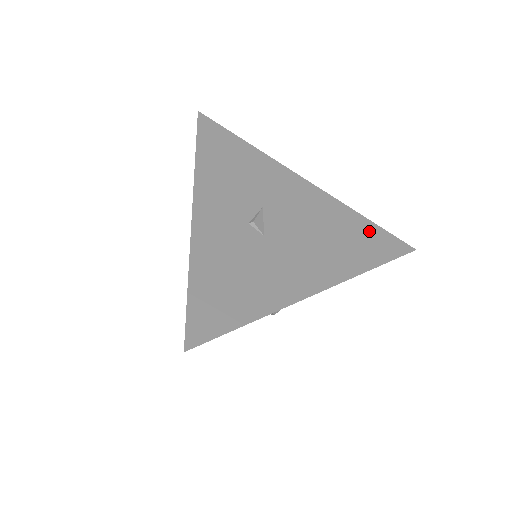
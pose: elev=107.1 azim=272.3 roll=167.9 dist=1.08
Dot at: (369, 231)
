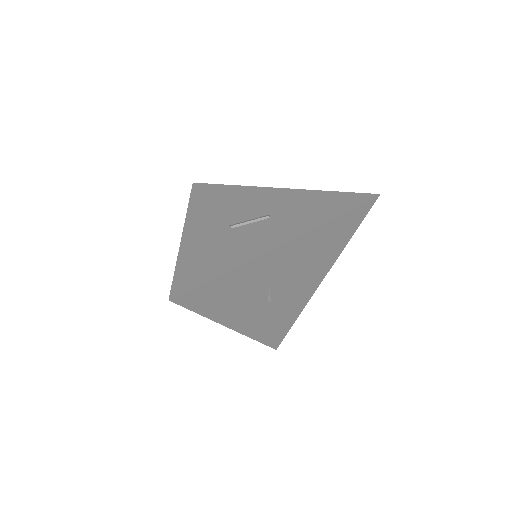
Dot at: (344, 221)
